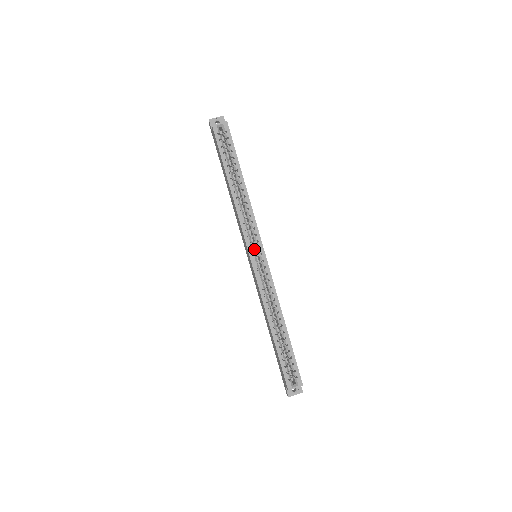
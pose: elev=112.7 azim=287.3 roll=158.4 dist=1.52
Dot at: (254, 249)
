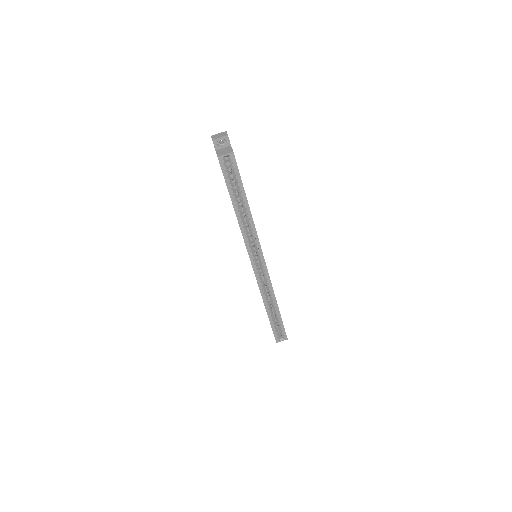
Dot at: (254, 250)
